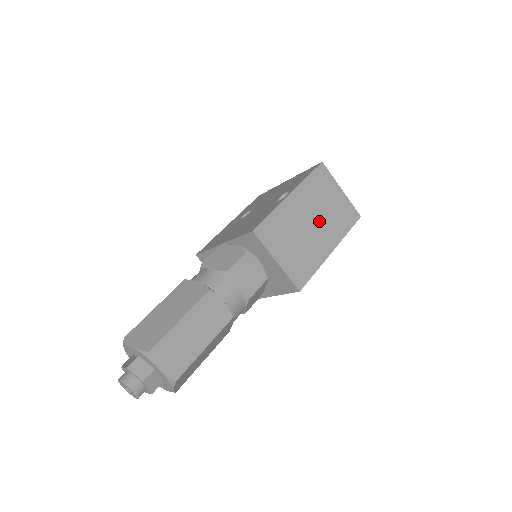
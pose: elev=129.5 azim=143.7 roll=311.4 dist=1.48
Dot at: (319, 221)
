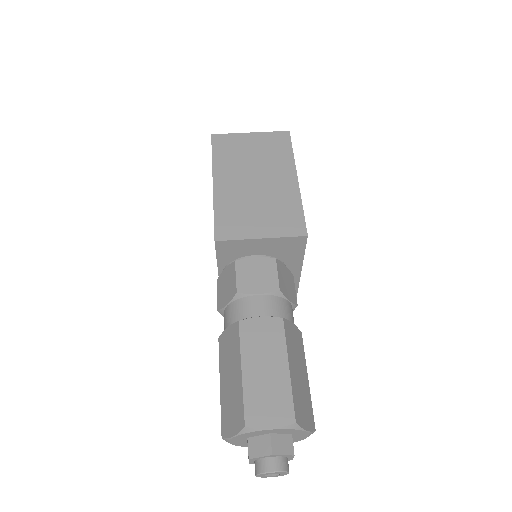
Dot at: (259, 173)
